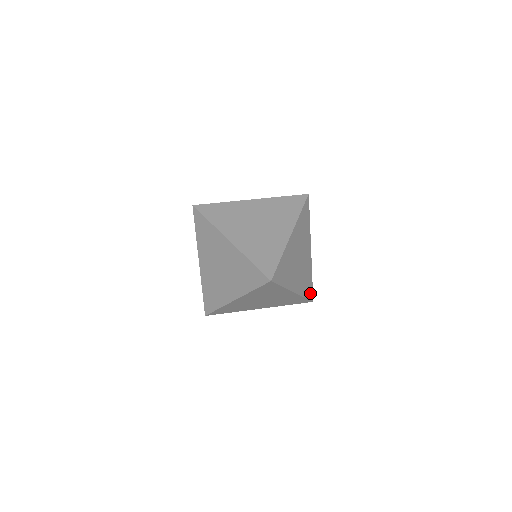
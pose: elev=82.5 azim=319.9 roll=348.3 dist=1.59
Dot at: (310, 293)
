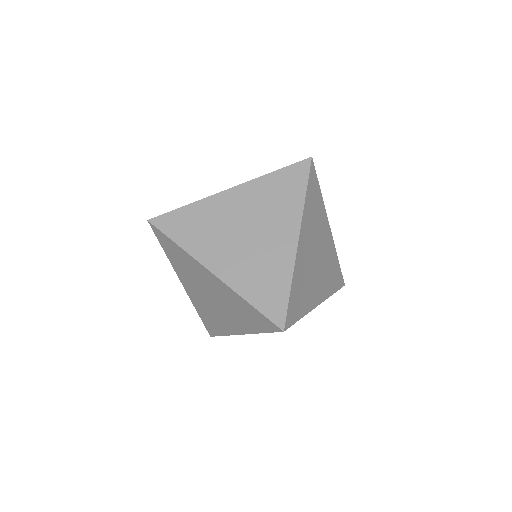
Dot at: (339, 280)
